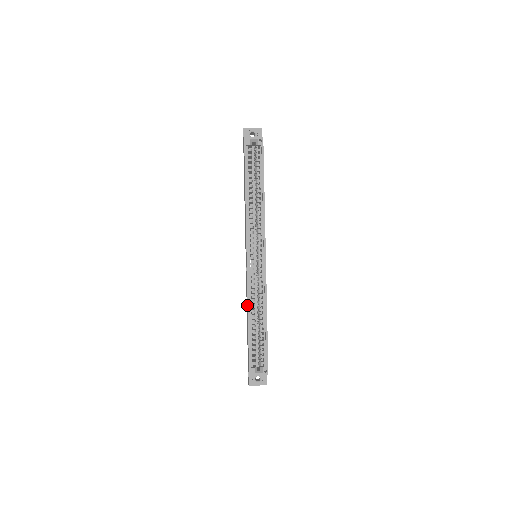
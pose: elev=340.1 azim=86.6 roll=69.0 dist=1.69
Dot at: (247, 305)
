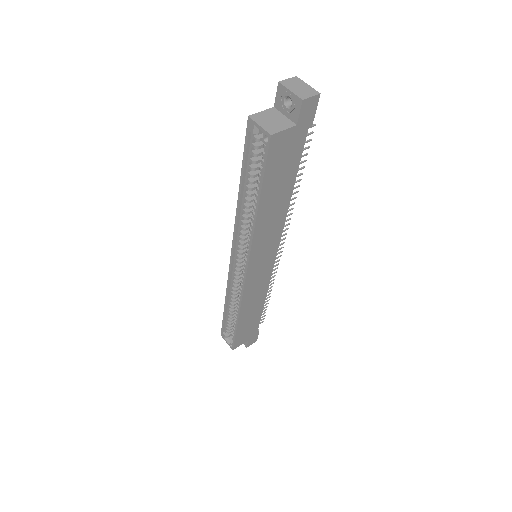
Dot at: (229, 291)
